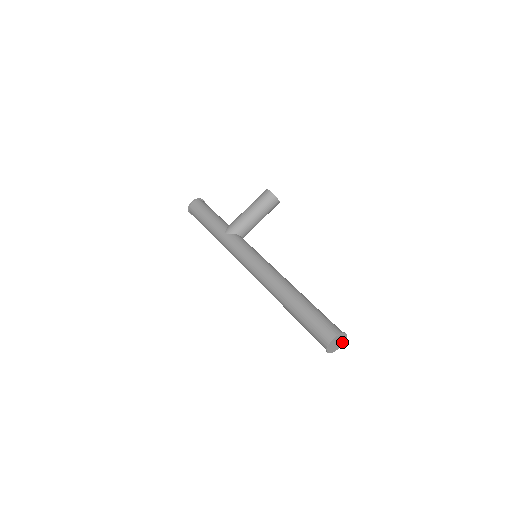
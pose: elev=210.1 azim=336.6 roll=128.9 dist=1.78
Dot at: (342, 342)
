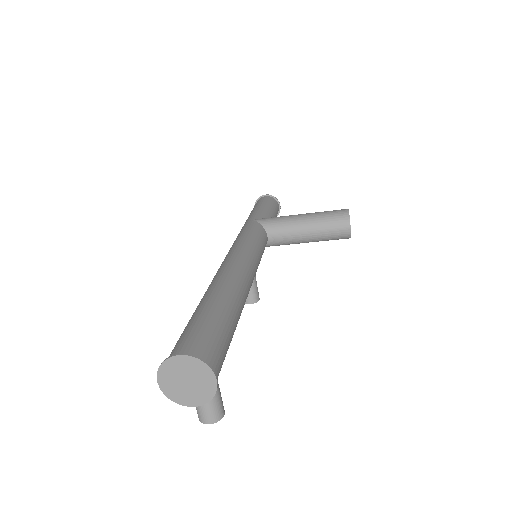
Dot at: (202, 397)
